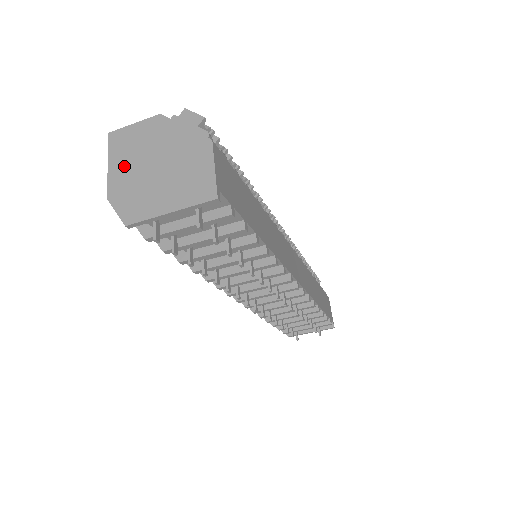
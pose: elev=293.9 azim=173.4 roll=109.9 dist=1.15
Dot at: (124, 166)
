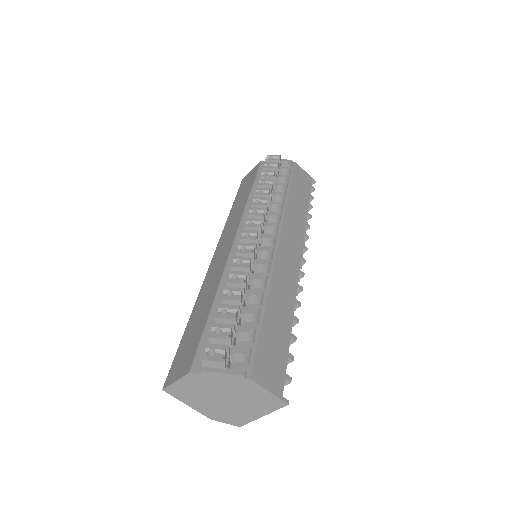
Dot at: (200, 404)
